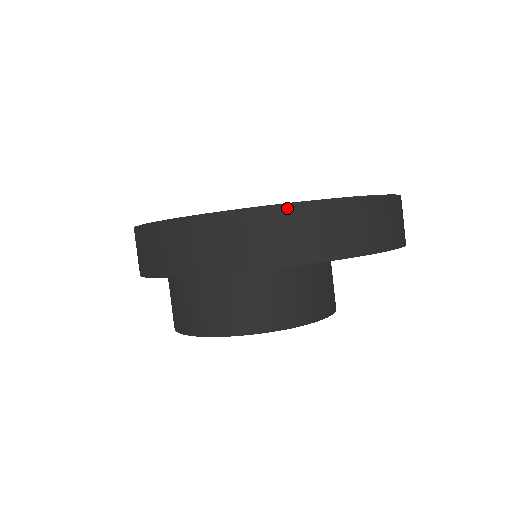
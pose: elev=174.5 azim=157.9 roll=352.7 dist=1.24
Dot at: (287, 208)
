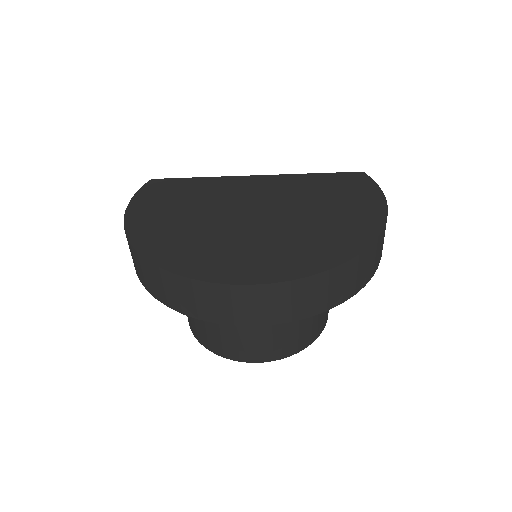
Dot at: (326, 274)
